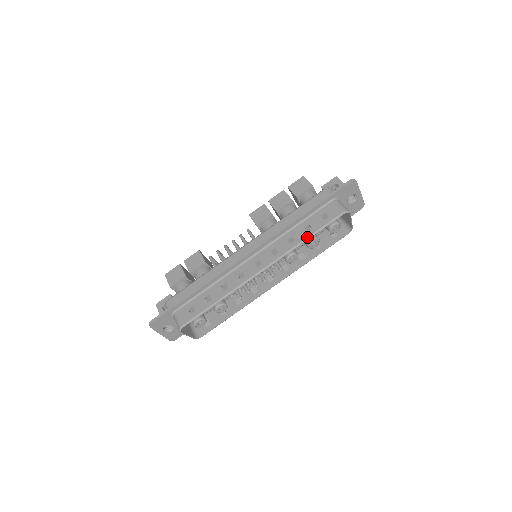
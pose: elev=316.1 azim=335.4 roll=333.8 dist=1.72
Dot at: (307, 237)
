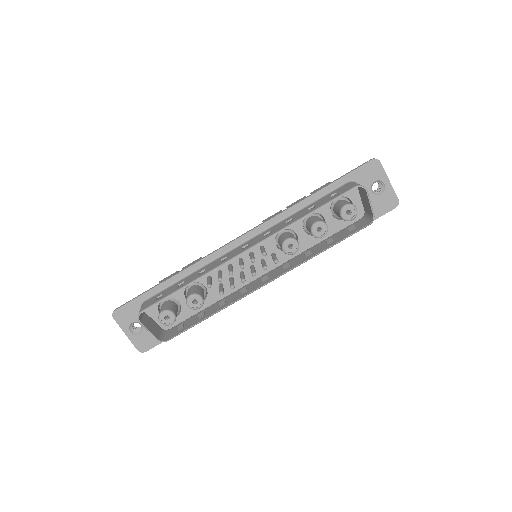
Dot at: (307, 214)
